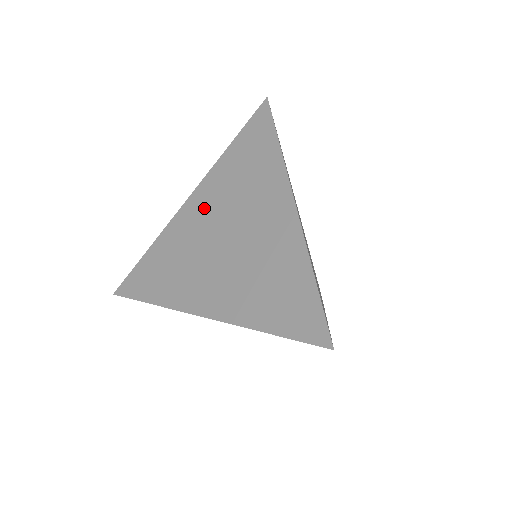
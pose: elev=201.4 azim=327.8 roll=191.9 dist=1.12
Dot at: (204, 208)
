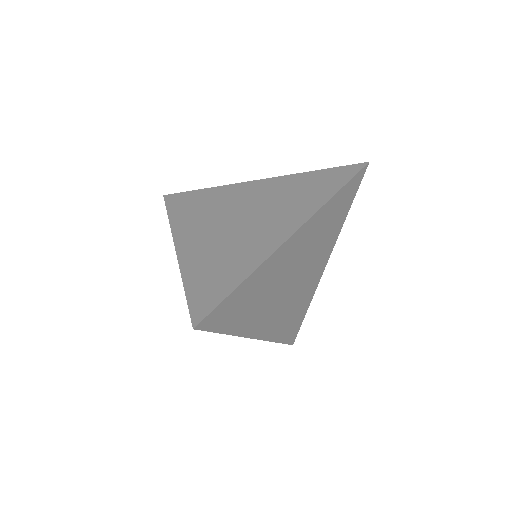
Dot at: (256, 192)
